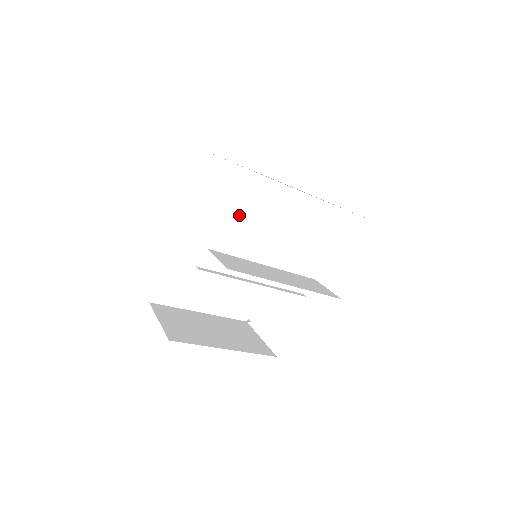
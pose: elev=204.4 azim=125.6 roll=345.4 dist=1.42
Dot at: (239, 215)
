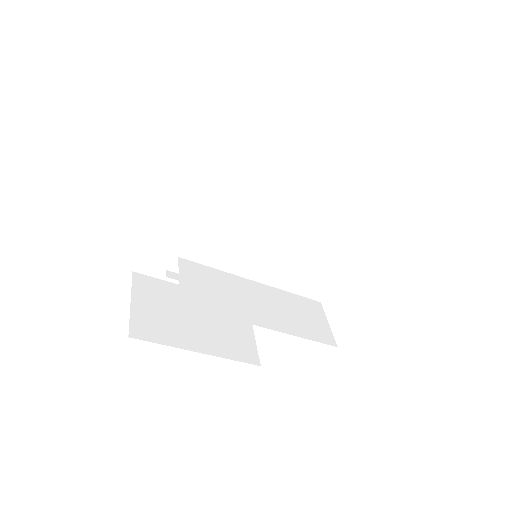
Dot at: (251, 195)
